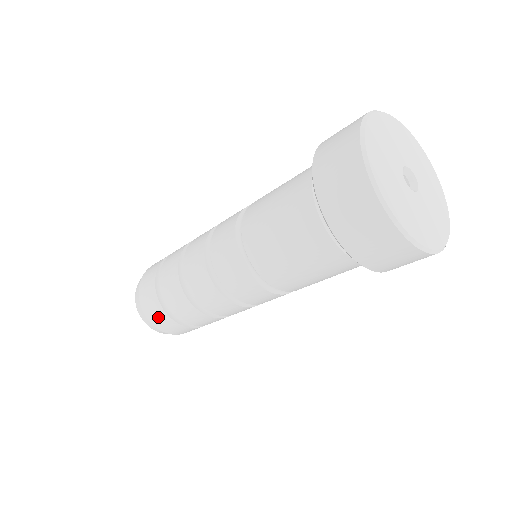
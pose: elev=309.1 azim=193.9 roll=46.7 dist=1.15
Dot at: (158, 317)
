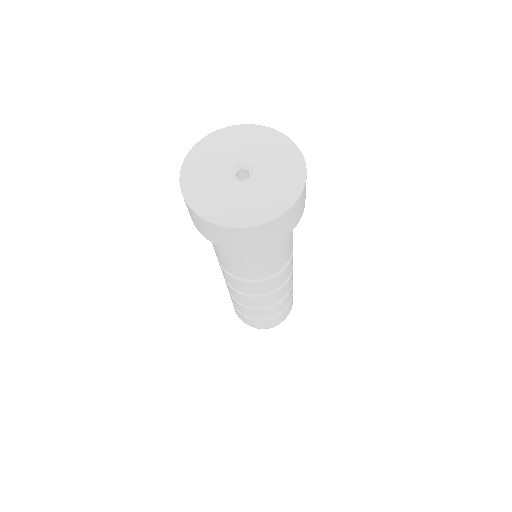
Dot at: occluded
